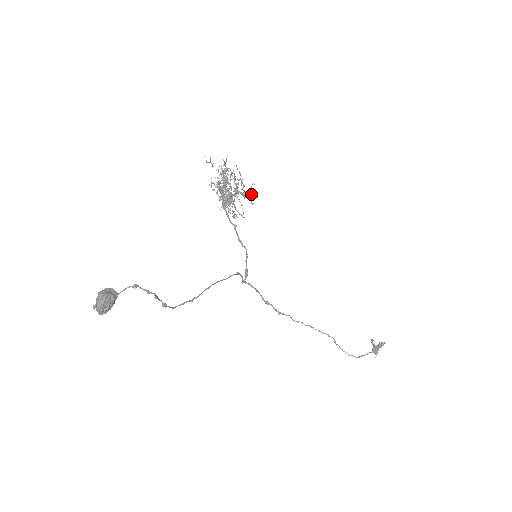
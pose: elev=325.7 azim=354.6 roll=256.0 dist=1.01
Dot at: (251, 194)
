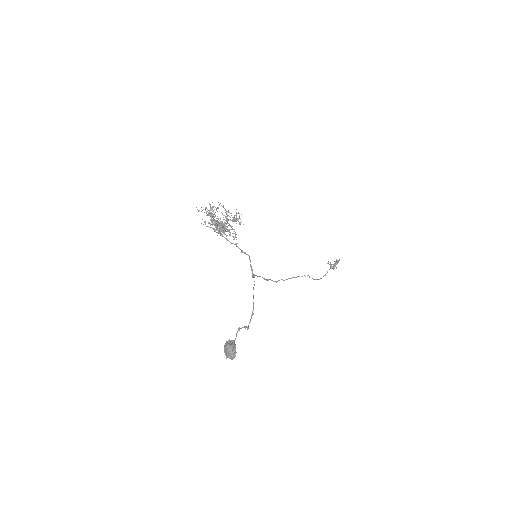
Dot at: occluded
